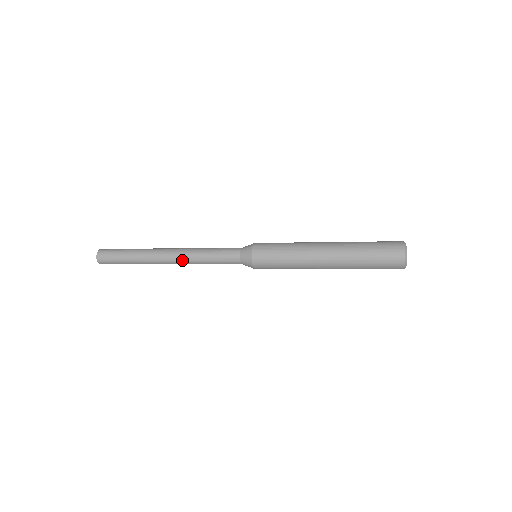
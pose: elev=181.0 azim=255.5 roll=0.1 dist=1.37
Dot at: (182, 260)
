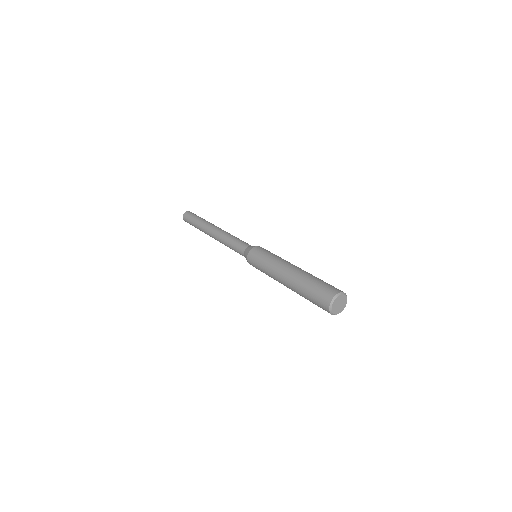
Dot at: (220, 242)
